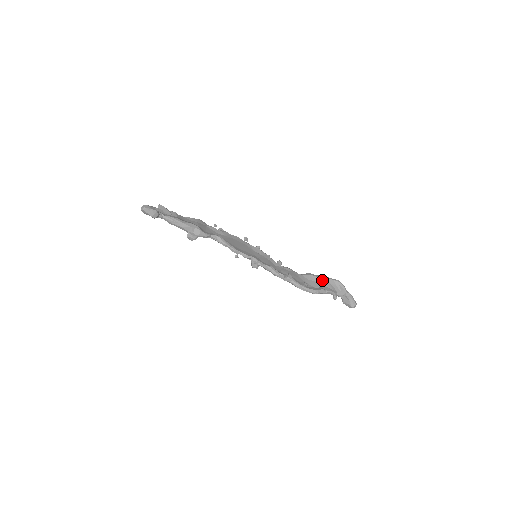
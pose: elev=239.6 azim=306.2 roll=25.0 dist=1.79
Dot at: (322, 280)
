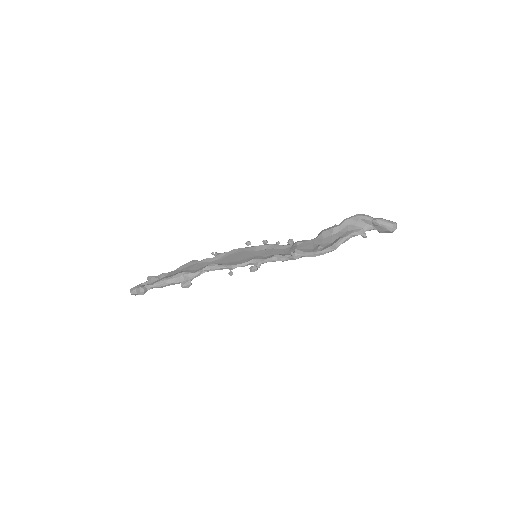
Dot at: (337, 228)
